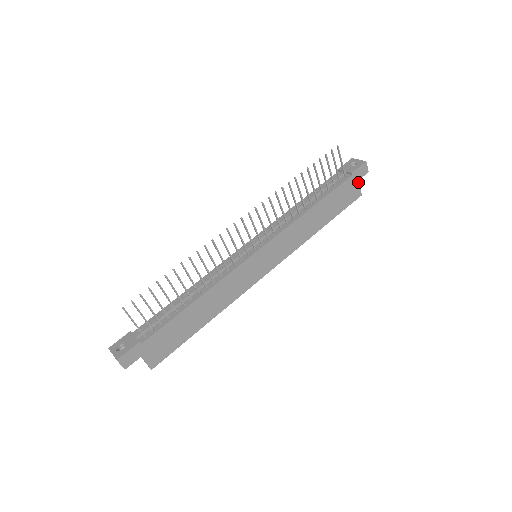
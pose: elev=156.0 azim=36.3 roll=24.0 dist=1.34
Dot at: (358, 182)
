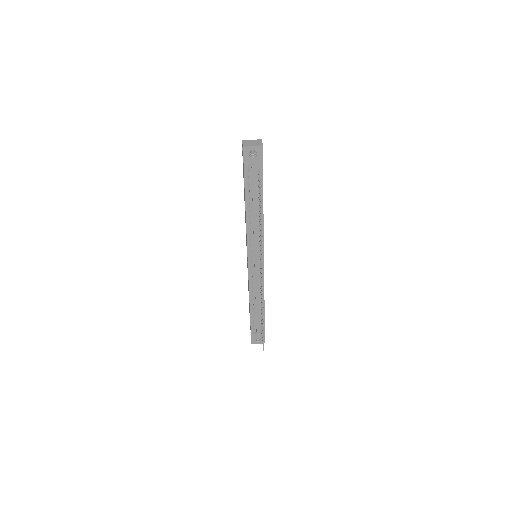
Dot at: occluded
